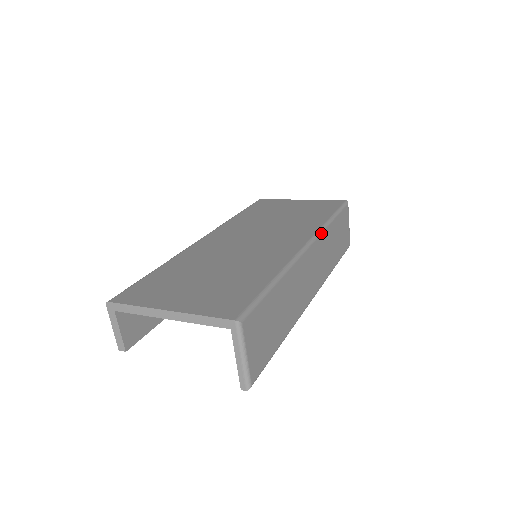
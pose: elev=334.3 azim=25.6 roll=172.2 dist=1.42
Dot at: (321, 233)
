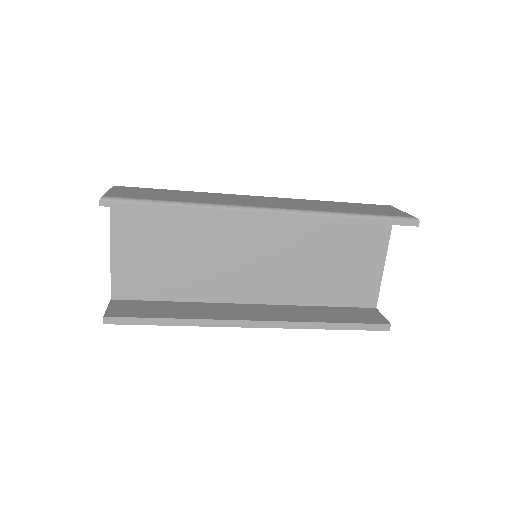
Dot at: (295, 199)
